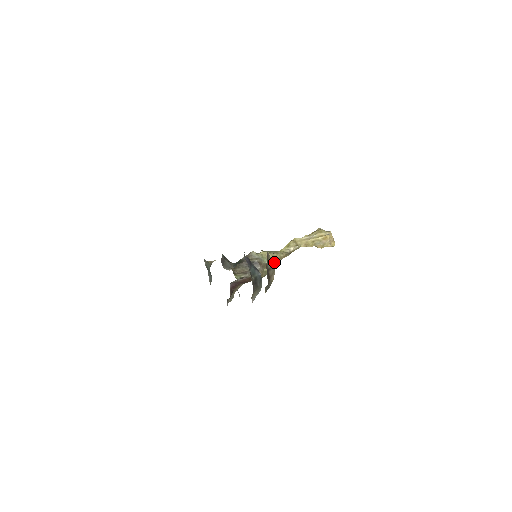
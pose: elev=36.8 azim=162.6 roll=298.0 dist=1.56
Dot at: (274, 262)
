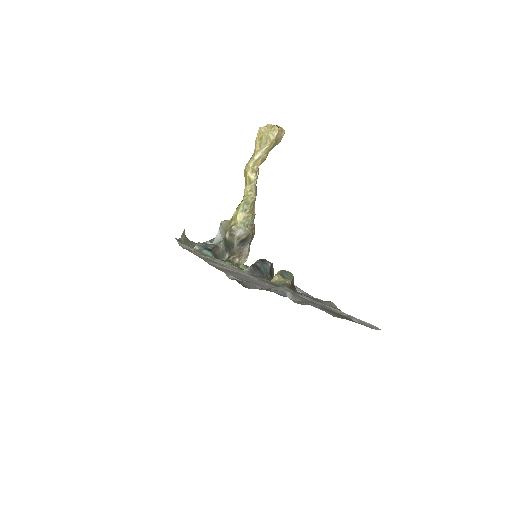
Dot at: (254, 215)
